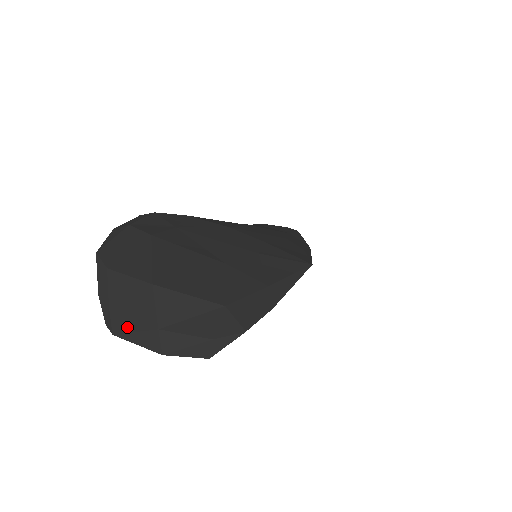
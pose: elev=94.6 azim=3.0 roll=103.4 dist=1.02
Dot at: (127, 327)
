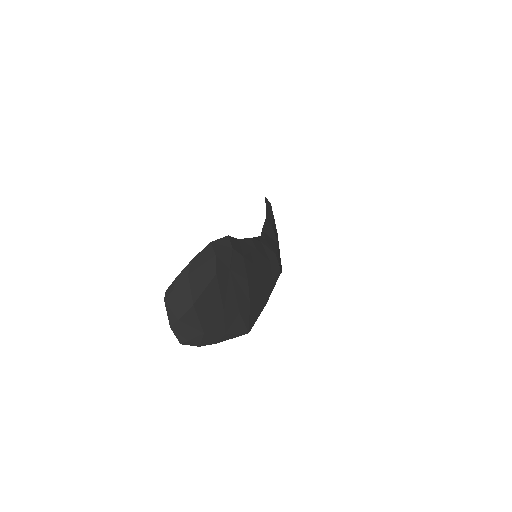
Dot at: (171, 305)
